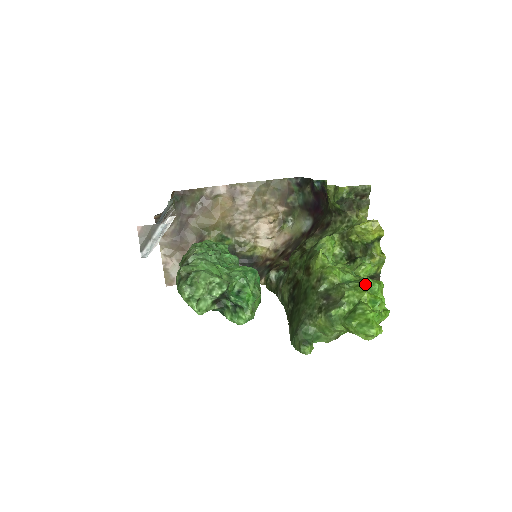
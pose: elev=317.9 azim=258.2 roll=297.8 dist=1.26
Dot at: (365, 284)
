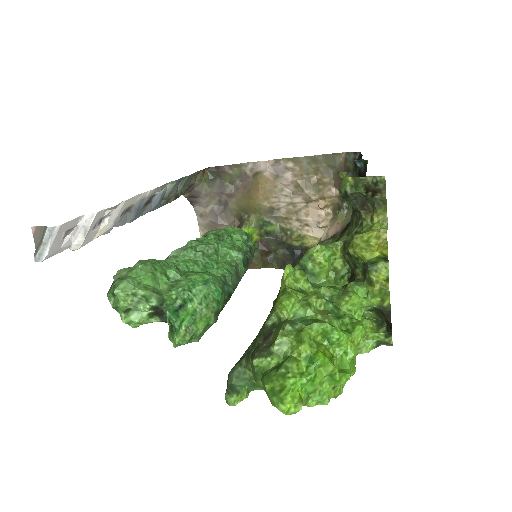
Dot at: (316, 329)
